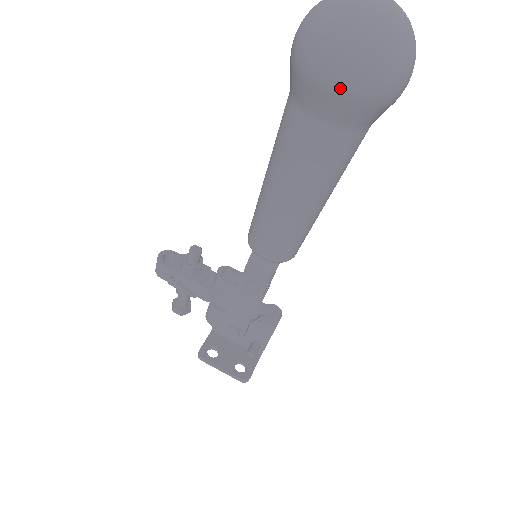
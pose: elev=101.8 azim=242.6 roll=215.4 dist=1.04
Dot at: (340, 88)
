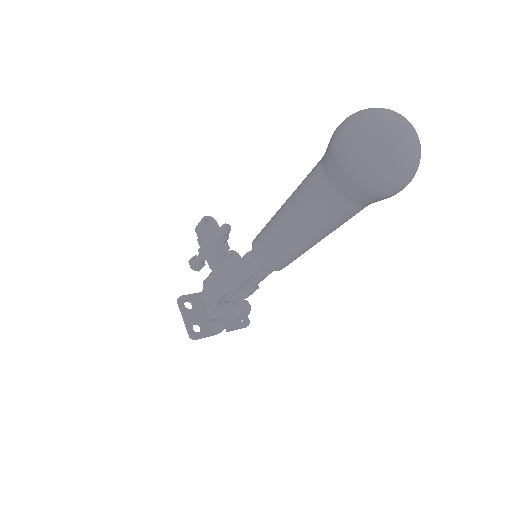
Dot at: (342, 161)
